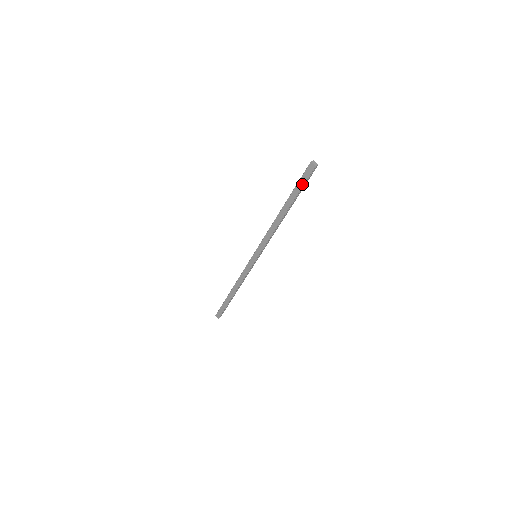
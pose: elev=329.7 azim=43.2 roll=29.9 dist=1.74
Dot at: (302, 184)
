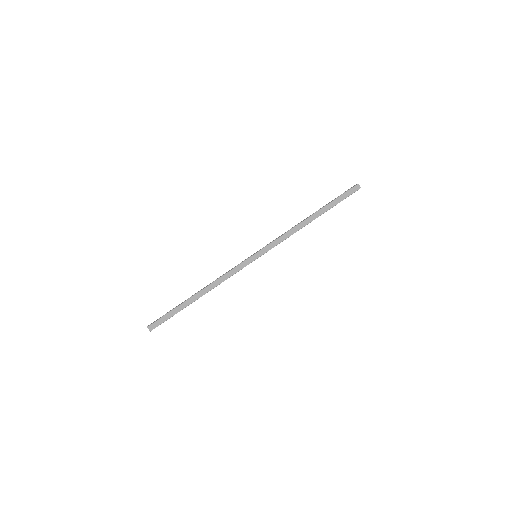
Dot at: (343, 199)
